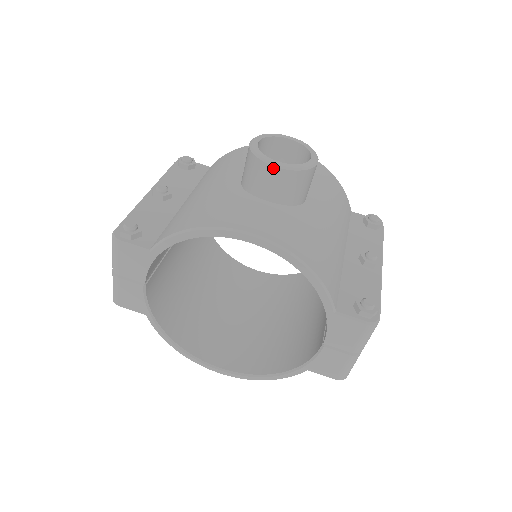
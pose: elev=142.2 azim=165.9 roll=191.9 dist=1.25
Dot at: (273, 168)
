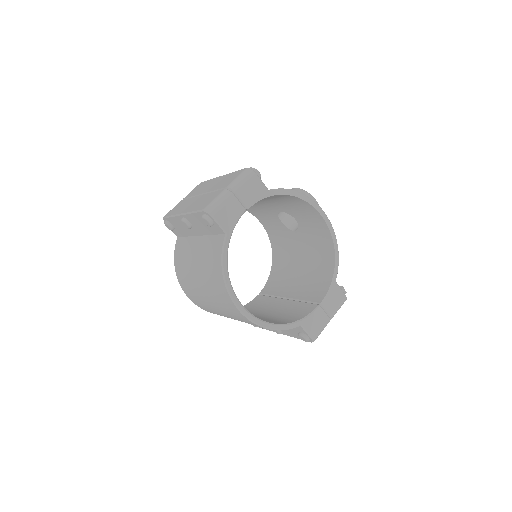
Dot at: (315, 201)
